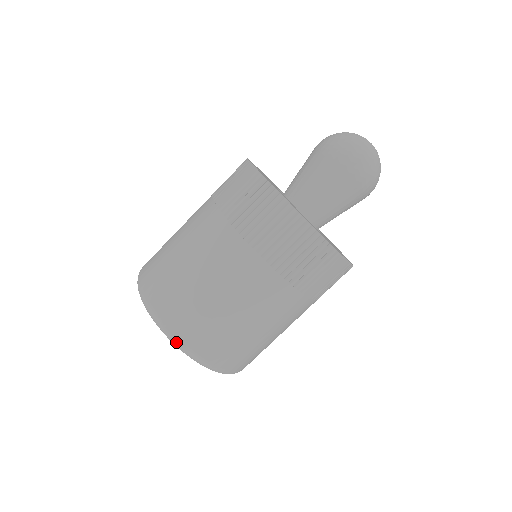
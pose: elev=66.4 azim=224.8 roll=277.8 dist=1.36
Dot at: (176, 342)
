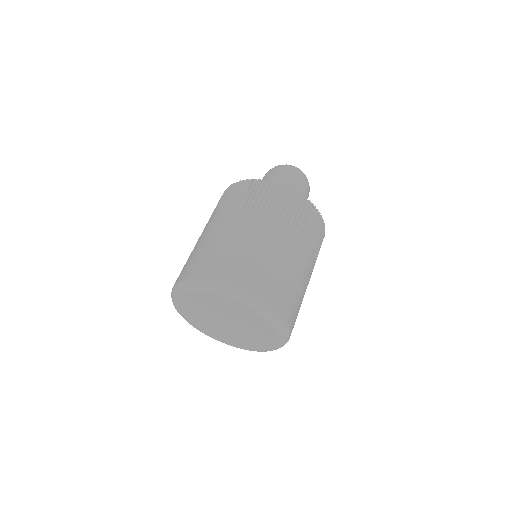
Dot at: (237, 292)
